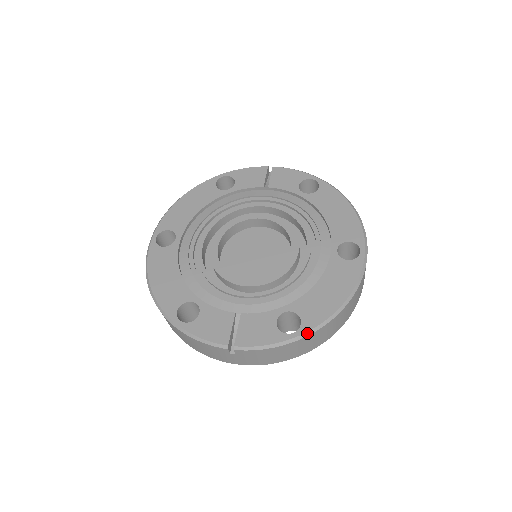
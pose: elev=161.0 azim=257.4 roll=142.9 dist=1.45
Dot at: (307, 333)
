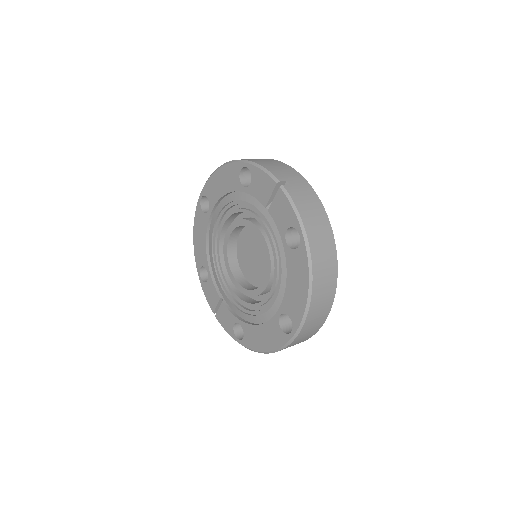
Dot at: (244, 346)
